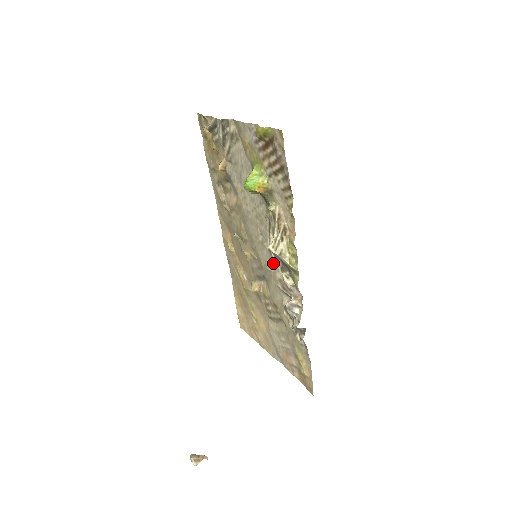
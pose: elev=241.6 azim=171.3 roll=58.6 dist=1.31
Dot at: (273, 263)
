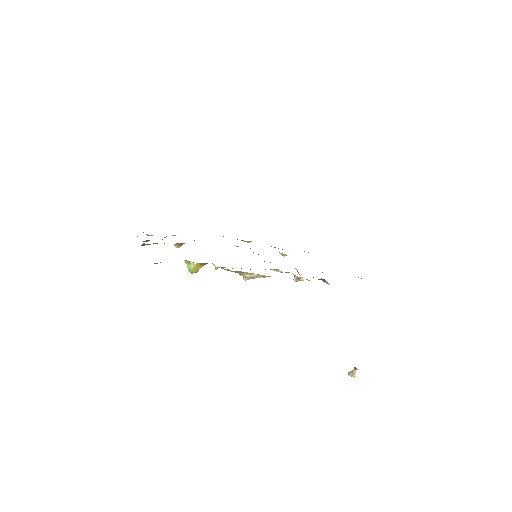
Dot at: occluded
